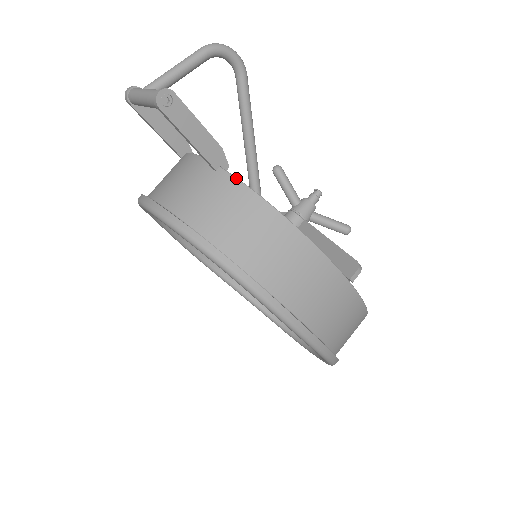
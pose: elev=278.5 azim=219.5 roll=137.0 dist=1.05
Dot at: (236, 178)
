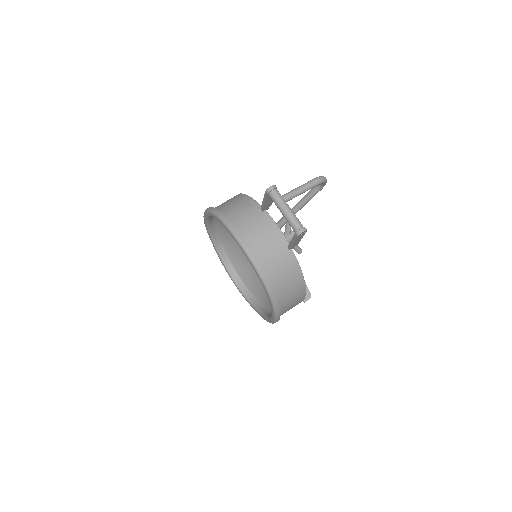
Dot at: (296, 258)
